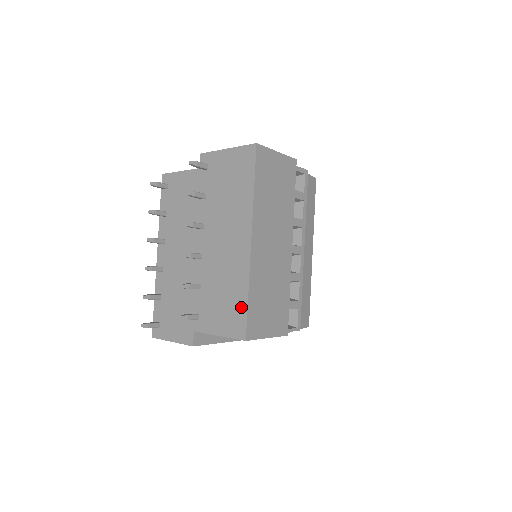
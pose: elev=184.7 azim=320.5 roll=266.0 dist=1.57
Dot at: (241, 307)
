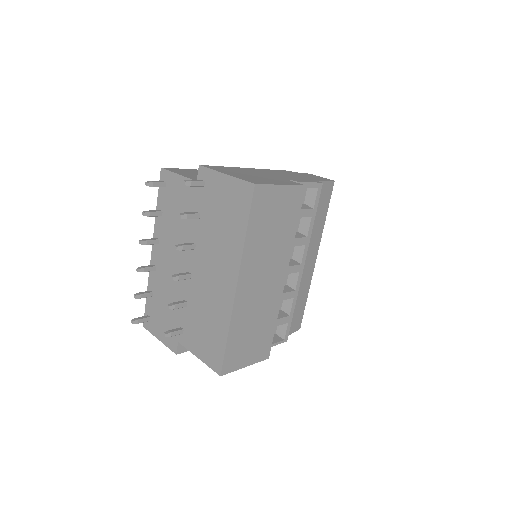
Dot at: (220, 344)
